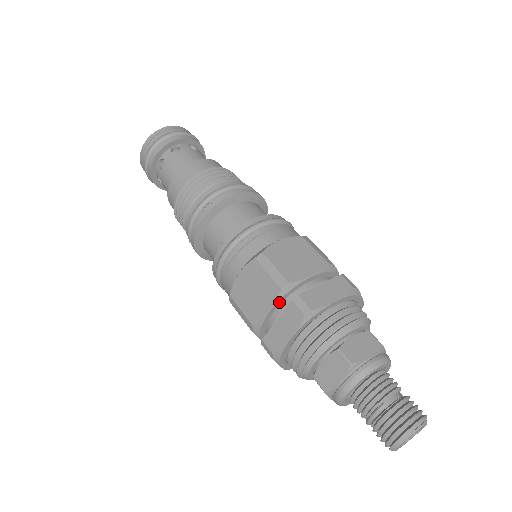
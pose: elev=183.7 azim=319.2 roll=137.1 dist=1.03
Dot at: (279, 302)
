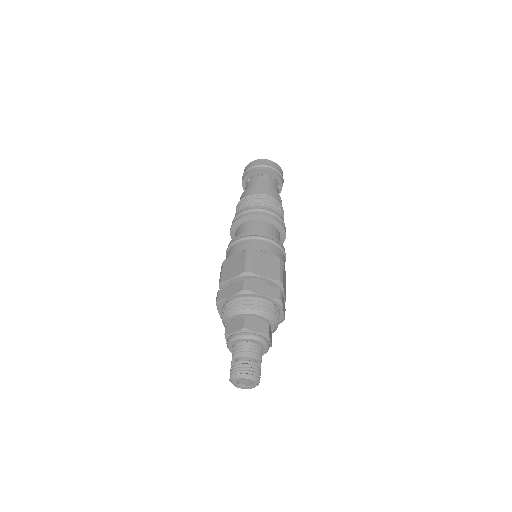
Dot at: occluded
